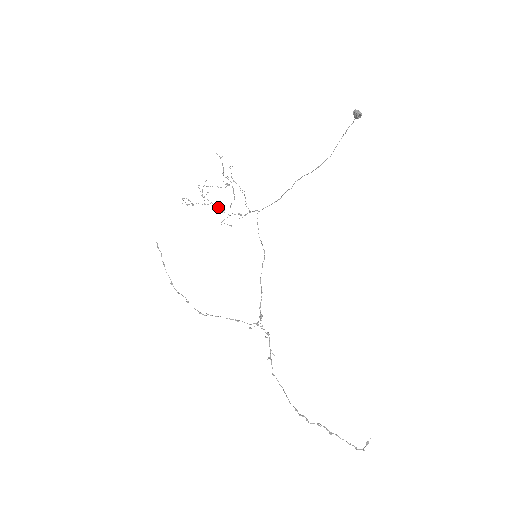
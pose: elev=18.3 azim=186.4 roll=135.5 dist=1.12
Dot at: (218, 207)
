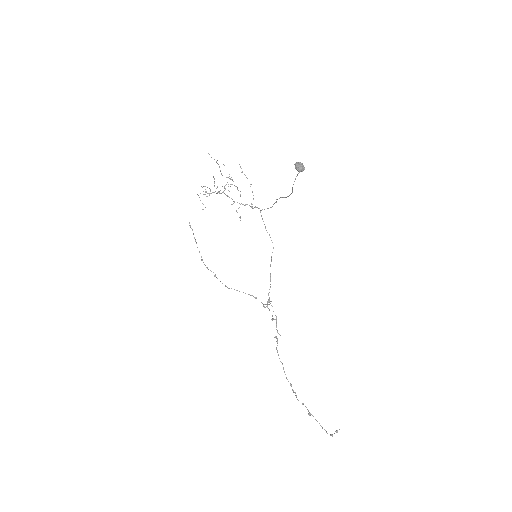
Dot at: occluded
